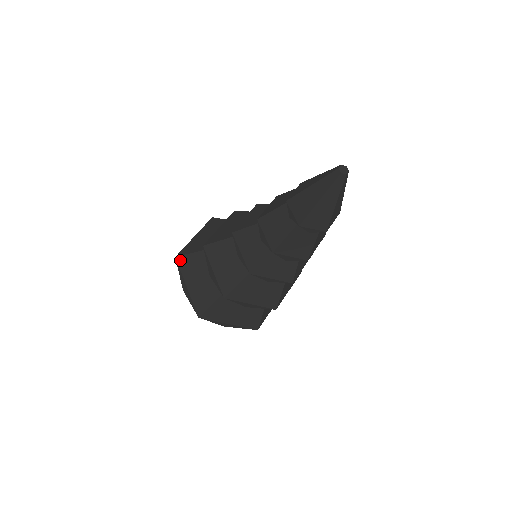
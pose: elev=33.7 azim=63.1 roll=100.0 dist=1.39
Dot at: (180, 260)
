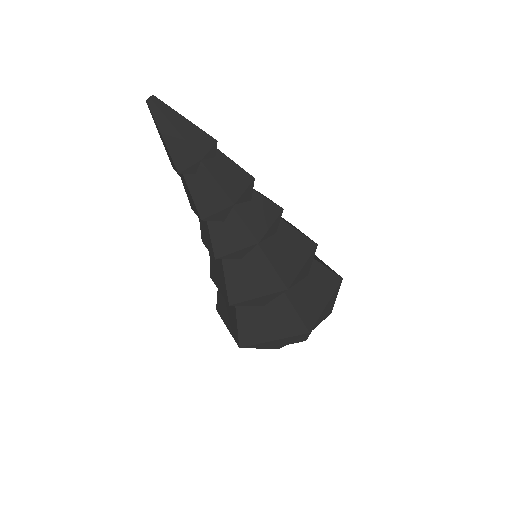
Dot at: (217, 309)
